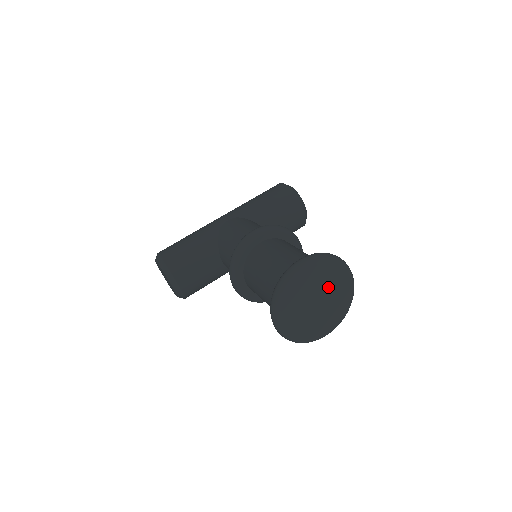
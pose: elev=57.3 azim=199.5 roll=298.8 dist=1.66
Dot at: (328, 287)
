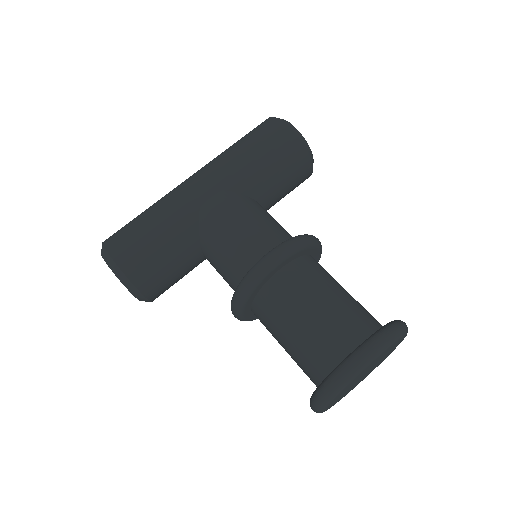
Dot at: (381, 358)
